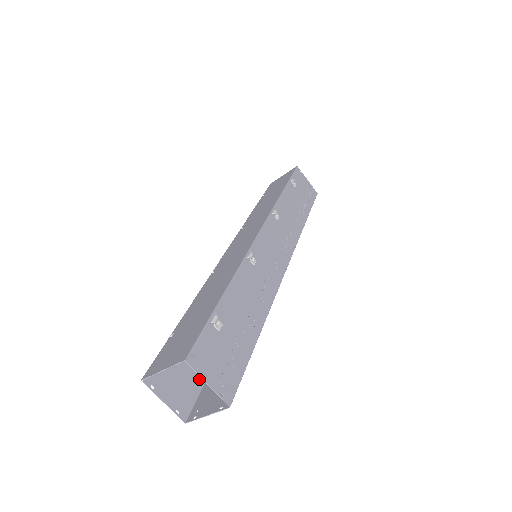
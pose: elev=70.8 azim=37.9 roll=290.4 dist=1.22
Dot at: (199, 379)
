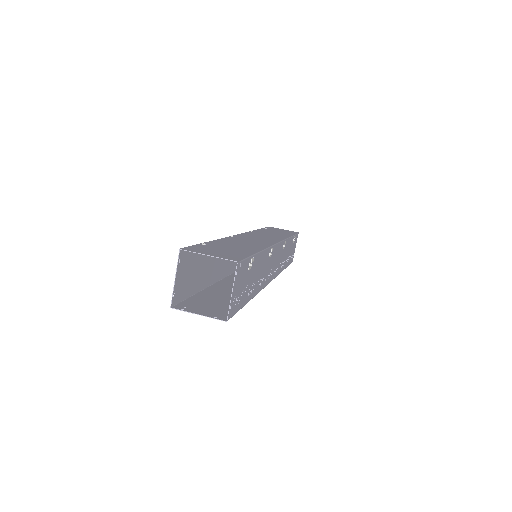
Dot at: (190, 290)
